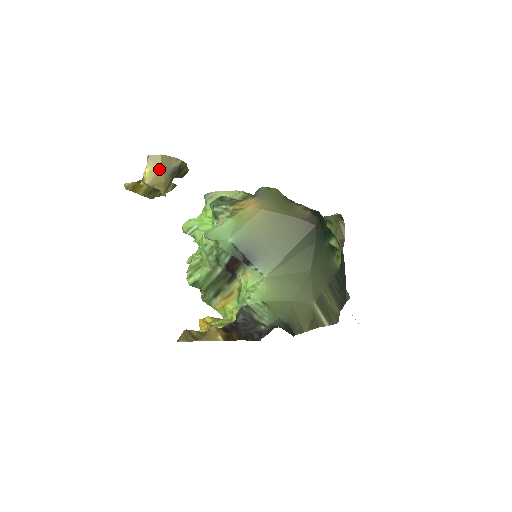
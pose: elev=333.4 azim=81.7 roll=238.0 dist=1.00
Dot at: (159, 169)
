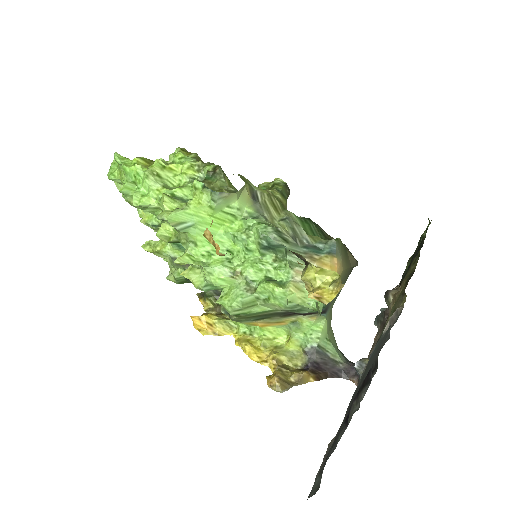
Dot at: occluded
